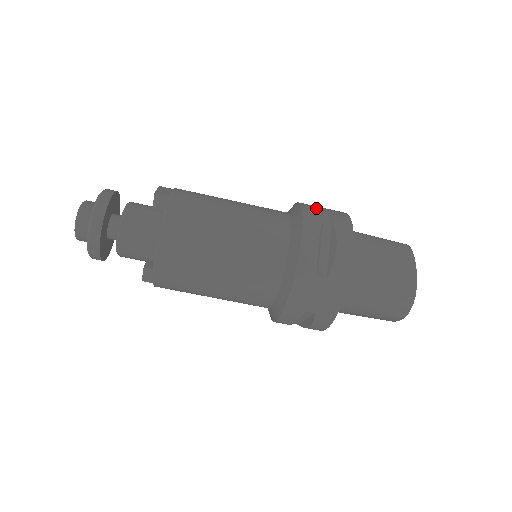
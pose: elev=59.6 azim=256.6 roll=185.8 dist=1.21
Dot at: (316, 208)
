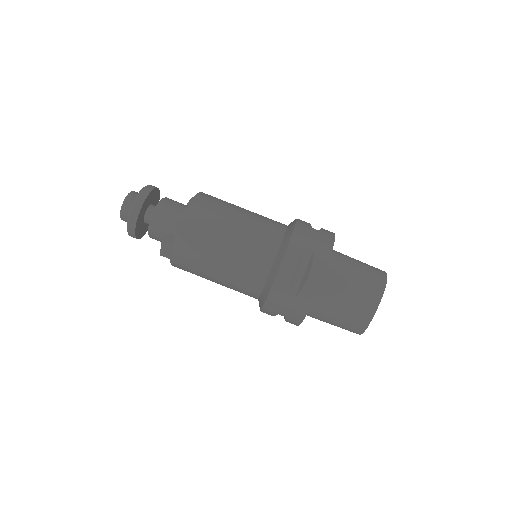
Dot at: occluded
